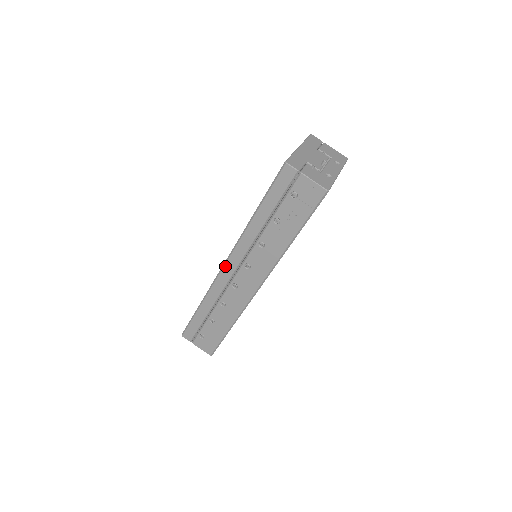
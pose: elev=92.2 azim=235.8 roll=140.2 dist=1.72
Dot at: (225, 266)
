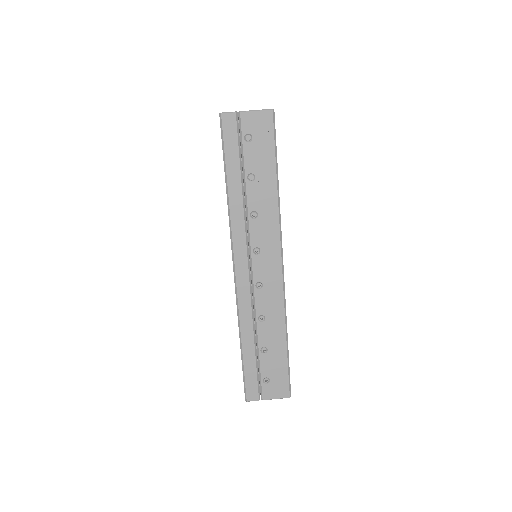
Dot at: (236, 271)
